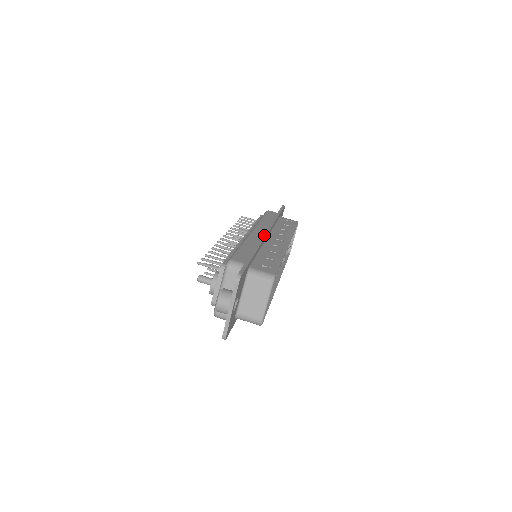
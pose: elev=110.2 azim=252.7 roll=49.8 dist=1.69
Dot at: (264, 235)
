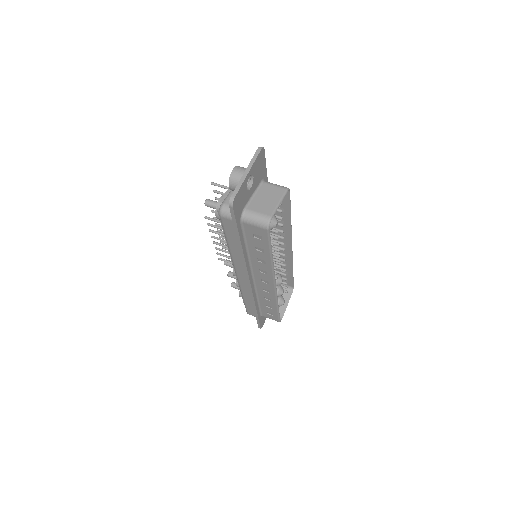
Dot at: occluded
